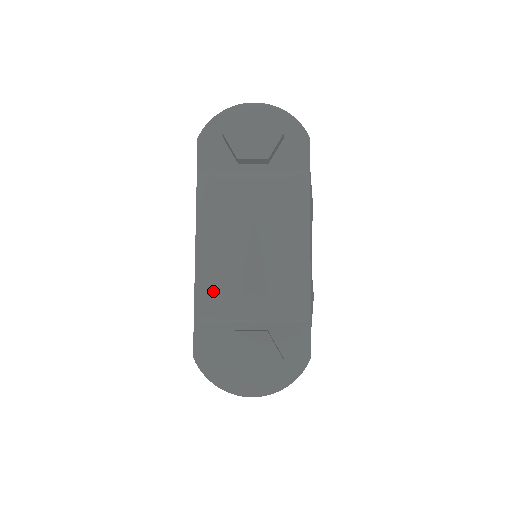
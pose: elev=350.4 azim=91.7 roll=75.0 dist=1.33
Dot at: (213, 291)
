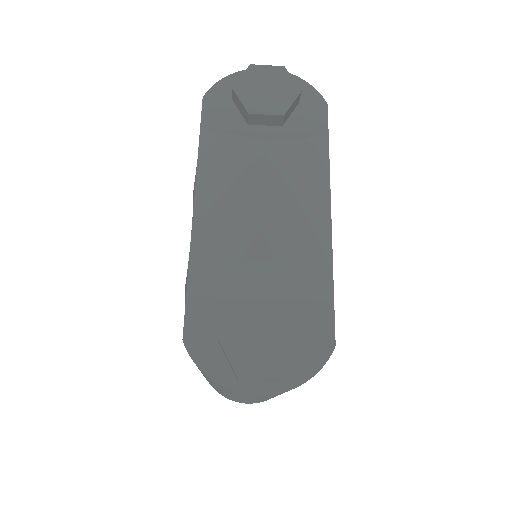
Dot at: (214, 255)
